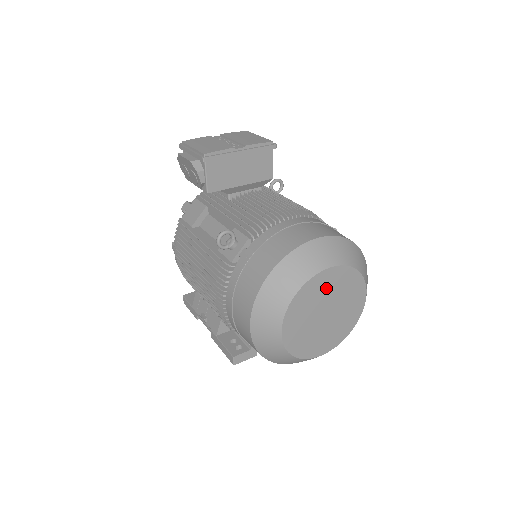
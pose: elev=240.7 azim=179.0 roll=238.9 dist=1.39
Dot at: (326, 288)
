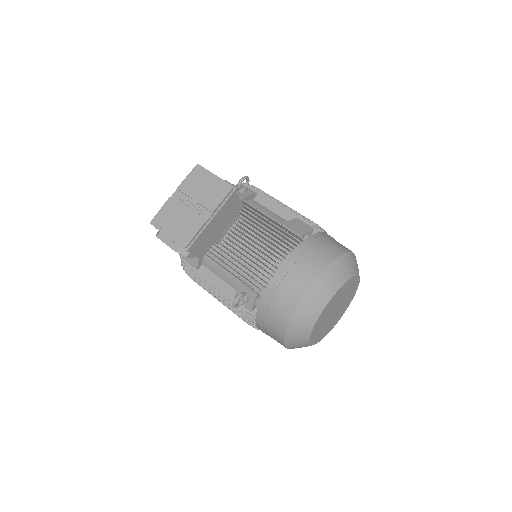
Dot at: (331, 307)
